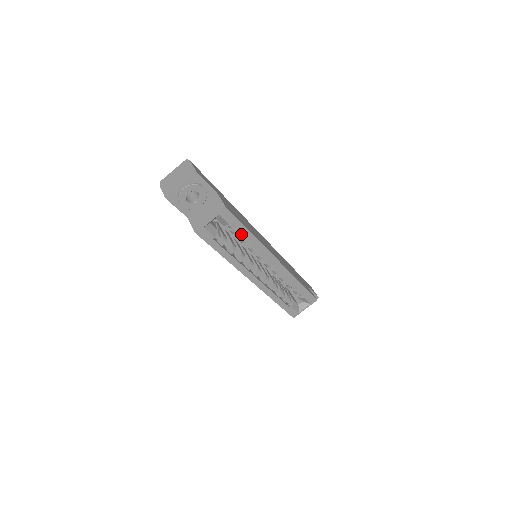
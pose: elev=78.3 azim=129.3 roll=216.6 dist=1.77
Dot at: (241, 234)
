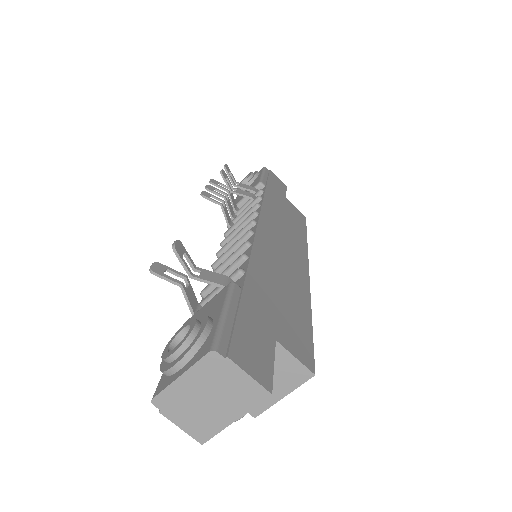
Dot at: occluded
